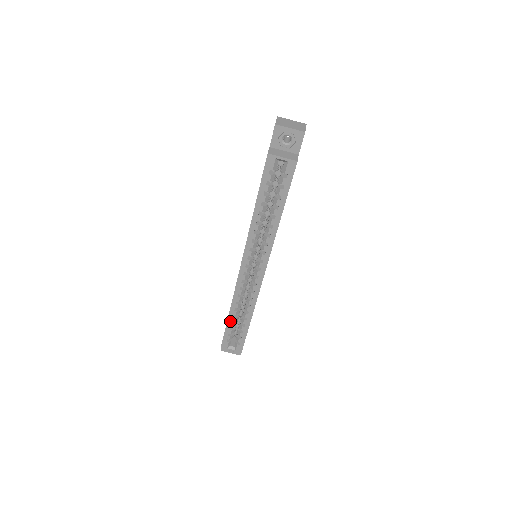
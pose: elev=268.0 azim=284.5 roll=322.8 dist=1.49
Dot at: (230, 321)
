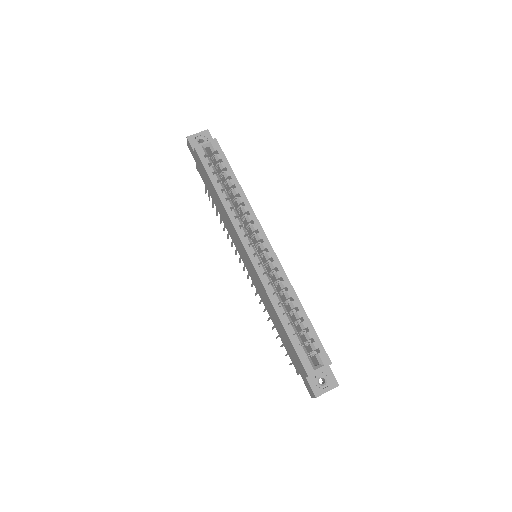
Dot at: (286, 325)
